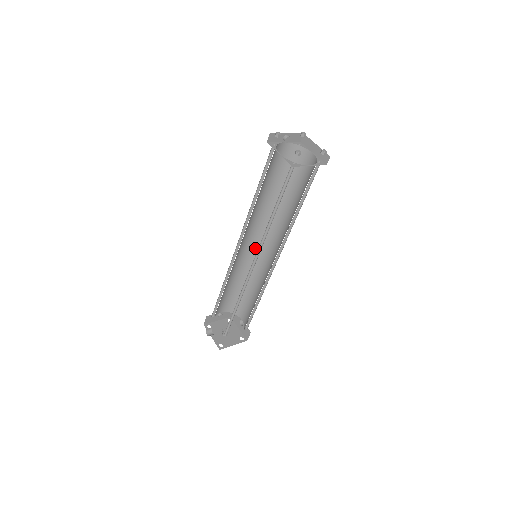
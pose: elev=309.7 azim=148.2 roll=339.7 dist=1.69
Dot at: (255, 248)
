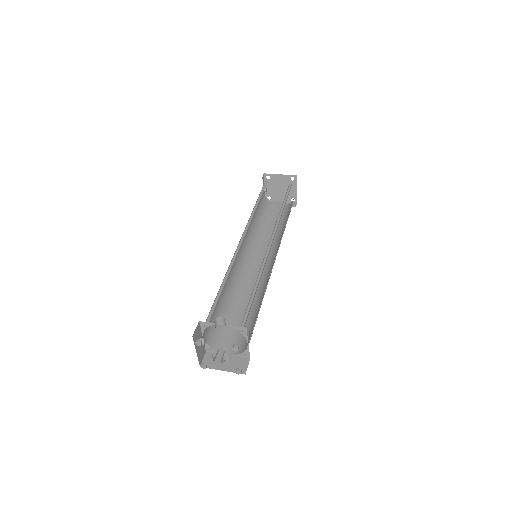
Dot at: (241, 266)
